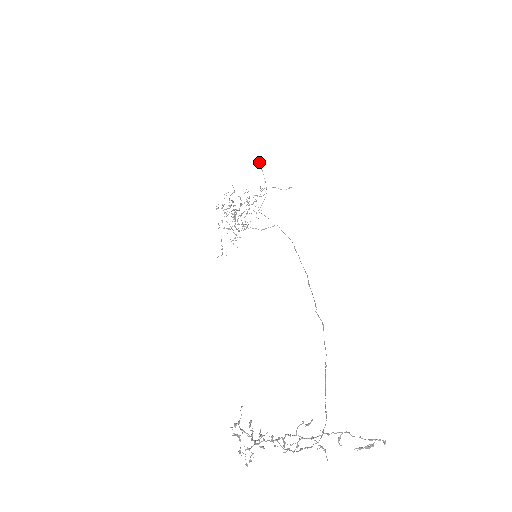
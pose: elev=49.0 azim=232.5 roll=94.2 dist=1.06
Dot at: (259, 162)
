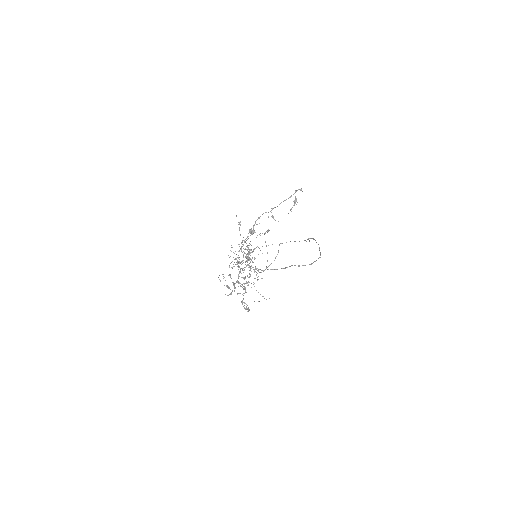
Dot at: (250, 230)
